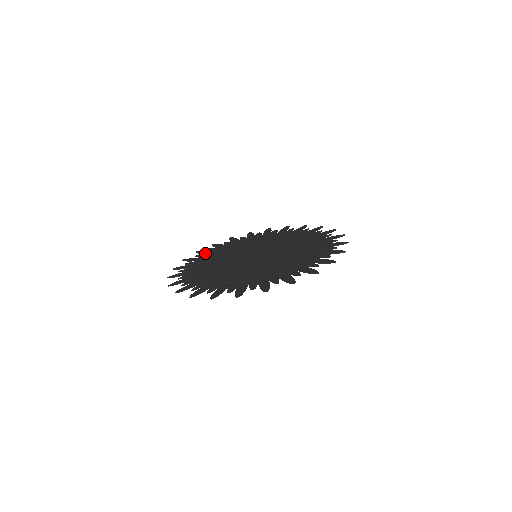
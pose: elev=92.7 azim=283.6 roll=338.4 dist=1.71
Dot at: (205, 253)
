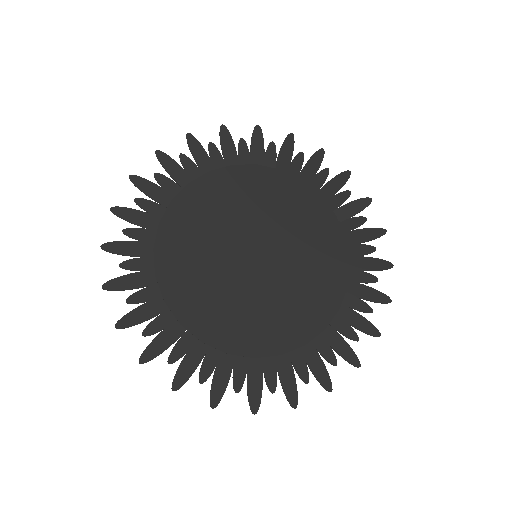
Dot at: (197, 159)
